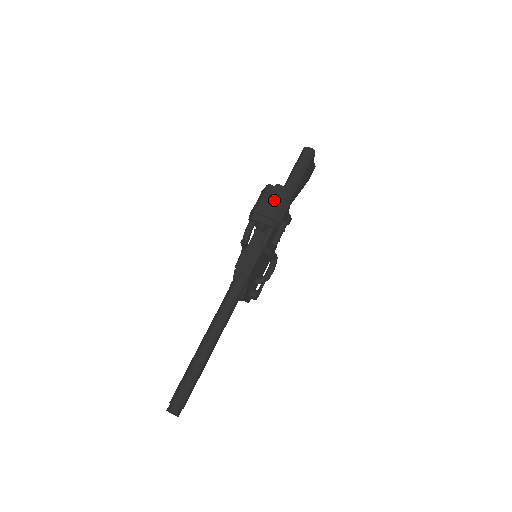
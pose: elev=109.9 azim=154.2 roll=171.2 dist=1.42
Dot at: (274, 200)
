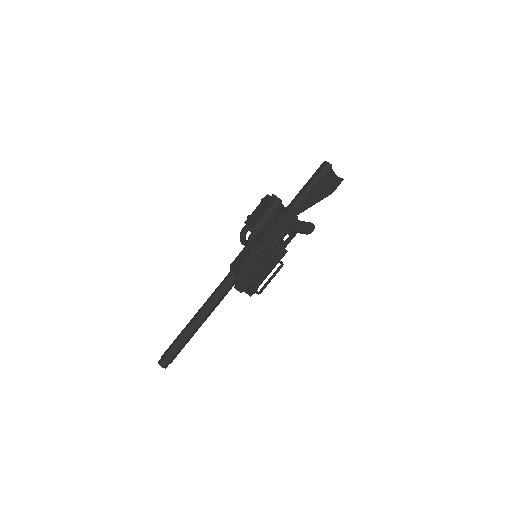
Dot at: (264, 207)
